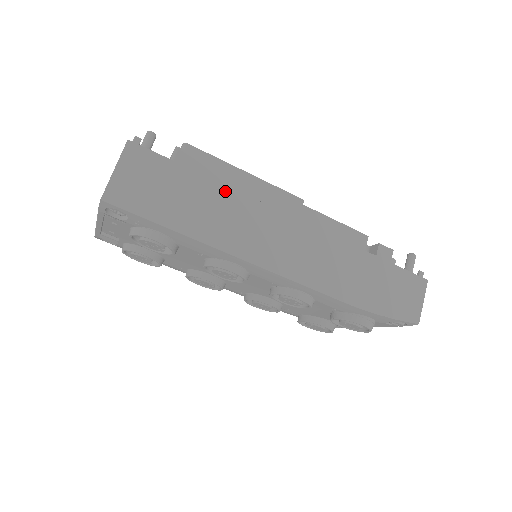
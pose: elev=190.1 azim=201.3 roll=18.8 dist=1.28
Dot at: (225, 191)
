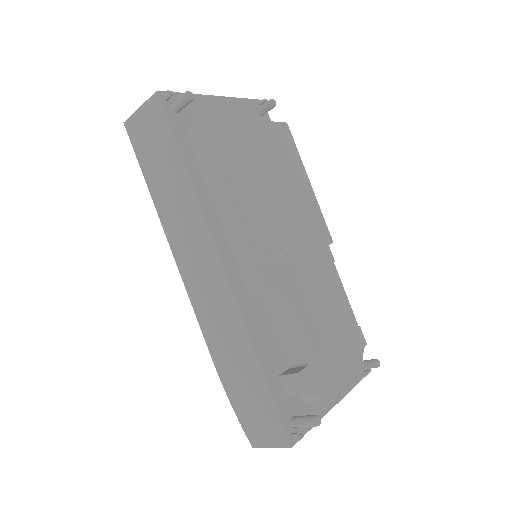
Dot at: (191, 192)
